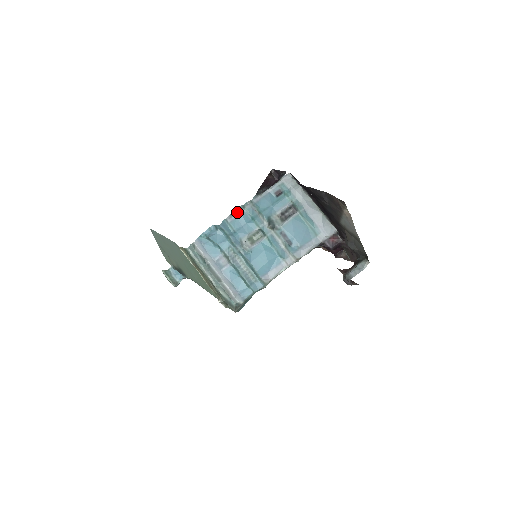
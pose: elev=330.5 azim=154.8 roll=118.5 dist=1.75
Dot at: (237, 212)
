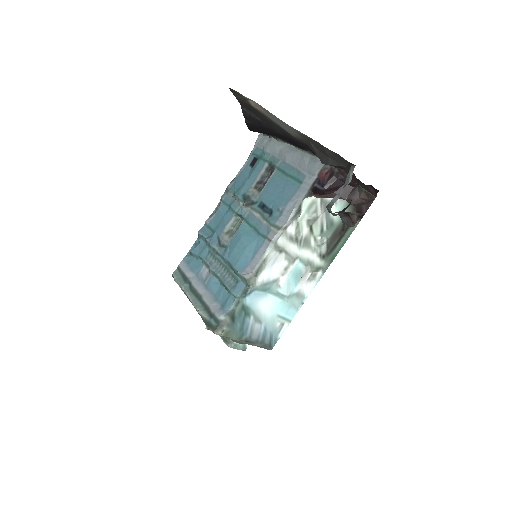
Dot at: (216, 210)
